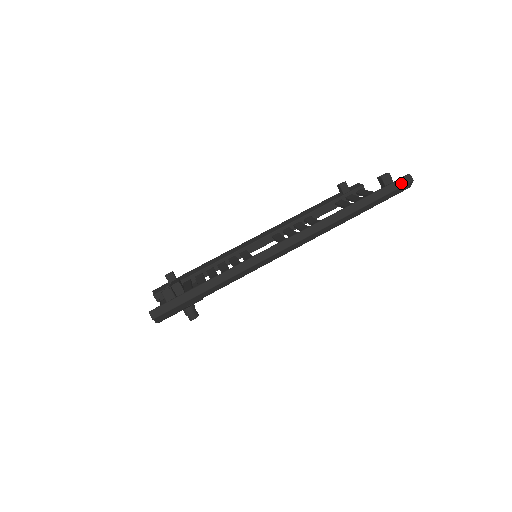
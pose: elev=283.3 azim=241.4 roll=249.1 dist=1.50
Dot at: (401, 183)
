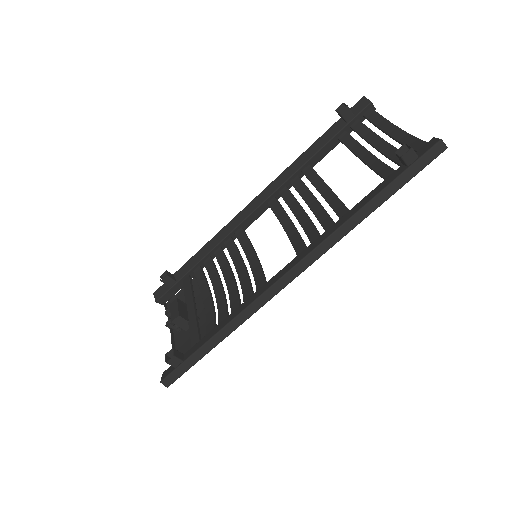
Dot at: (430, 157)
